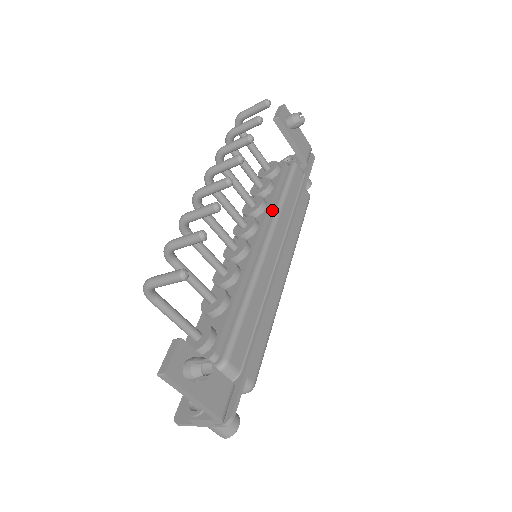
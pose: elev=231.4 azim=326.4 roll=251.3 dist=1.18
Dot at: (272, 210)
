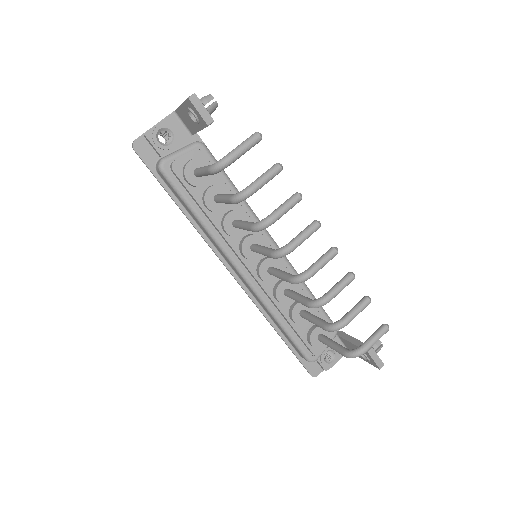
Dot at: occluded
